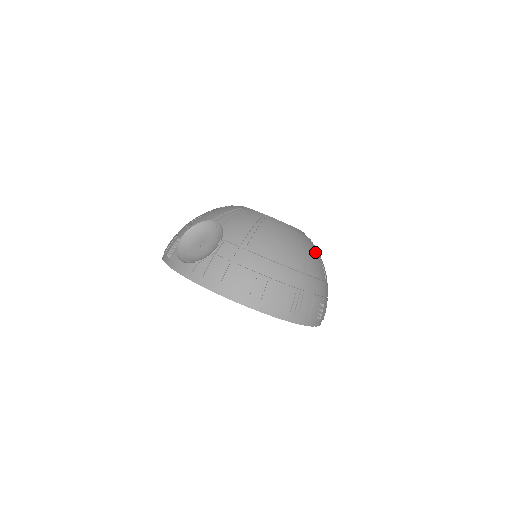
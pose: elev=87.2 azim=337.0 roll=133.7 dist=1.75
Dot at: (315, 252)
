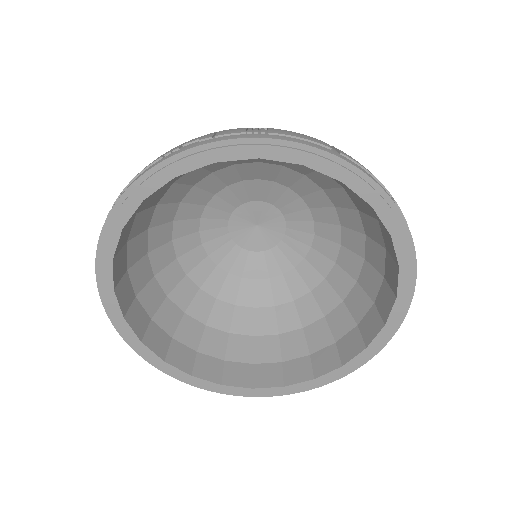
Dot at: occluded
